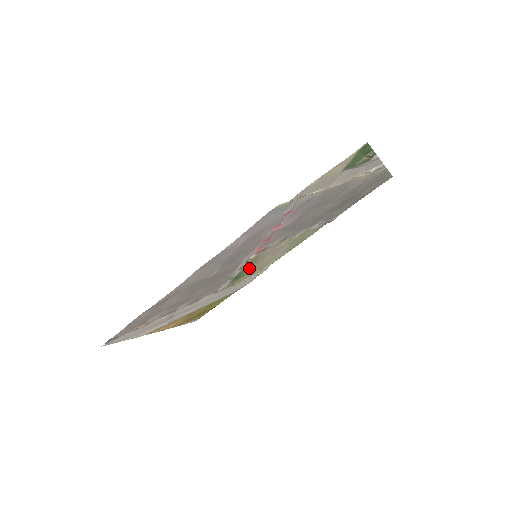
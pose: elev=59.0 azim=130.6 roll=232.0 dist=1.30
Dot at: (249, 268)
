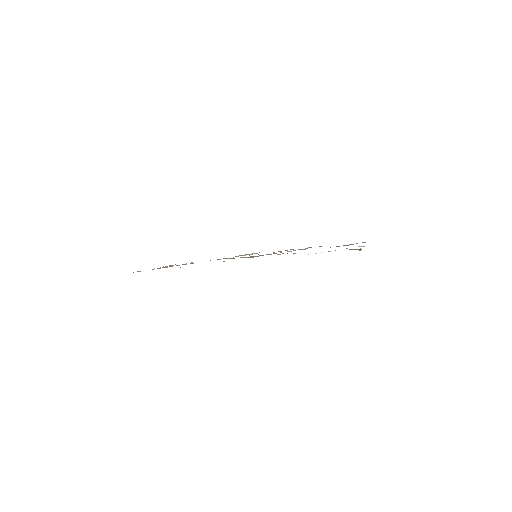
Dot at: occluded
